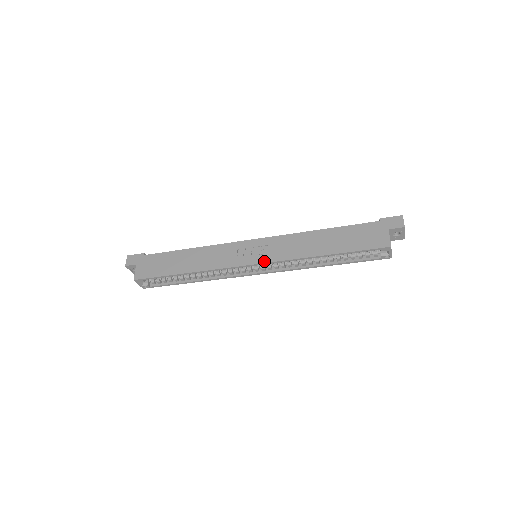
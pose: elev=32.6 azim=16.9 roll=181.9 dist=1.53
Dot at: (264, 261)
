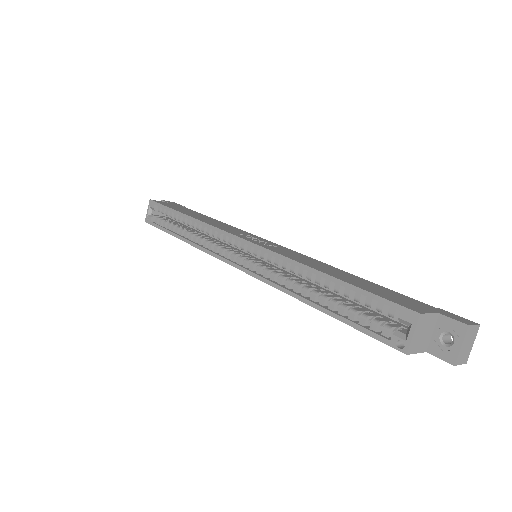
Dot at: (256, 243)
